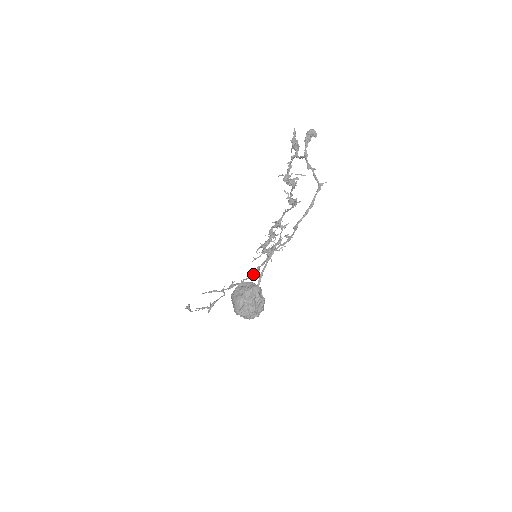
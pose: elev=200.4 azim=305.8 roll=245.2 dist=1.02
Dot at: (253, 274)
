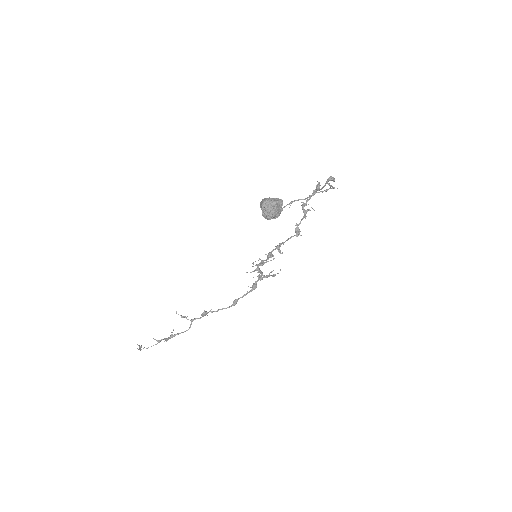
Dot at: (229, 306)
